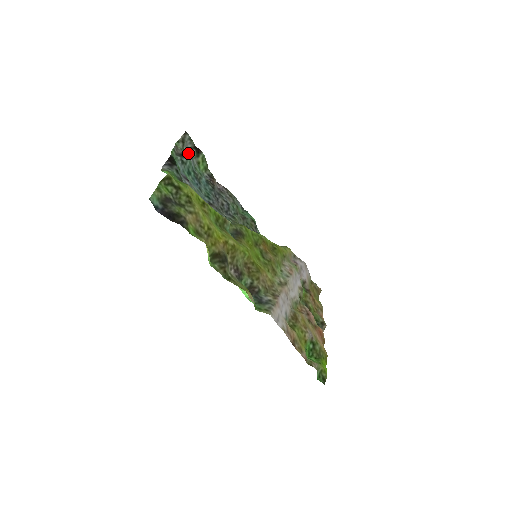
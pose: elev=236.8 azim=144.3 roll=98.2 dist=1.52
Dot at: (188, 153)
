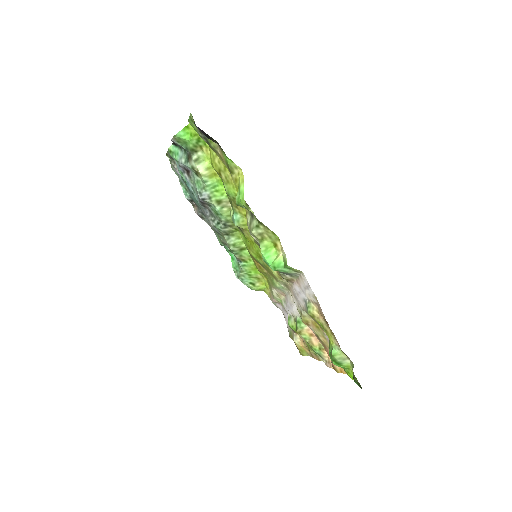
Dot at: occluded
